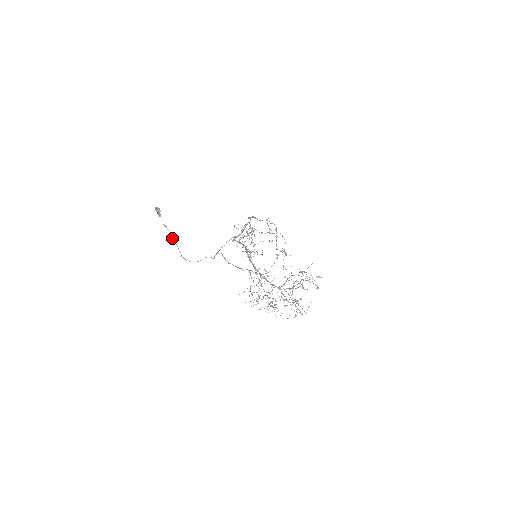
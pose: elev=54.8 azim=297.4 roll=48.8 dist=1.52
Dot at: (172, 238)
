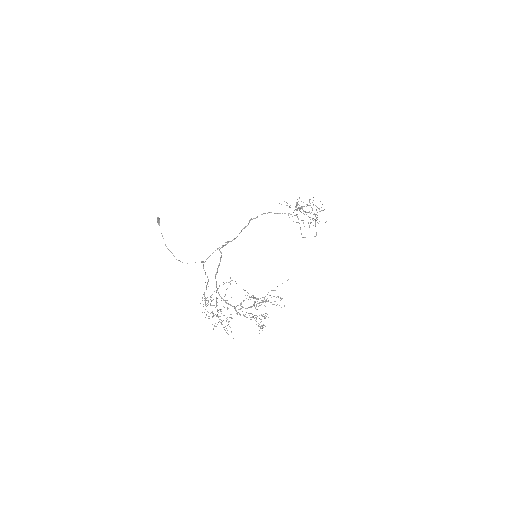
Dot at: (166, 246)
